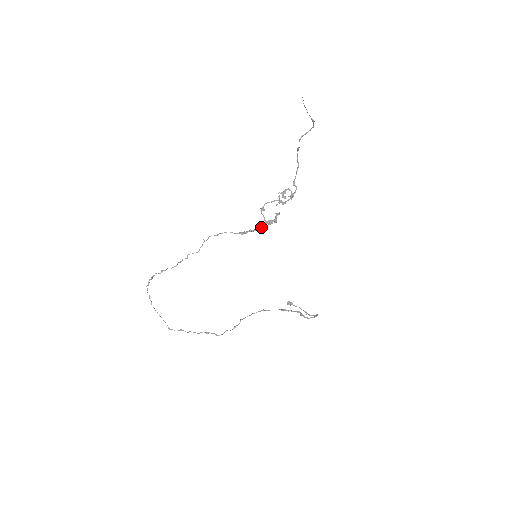
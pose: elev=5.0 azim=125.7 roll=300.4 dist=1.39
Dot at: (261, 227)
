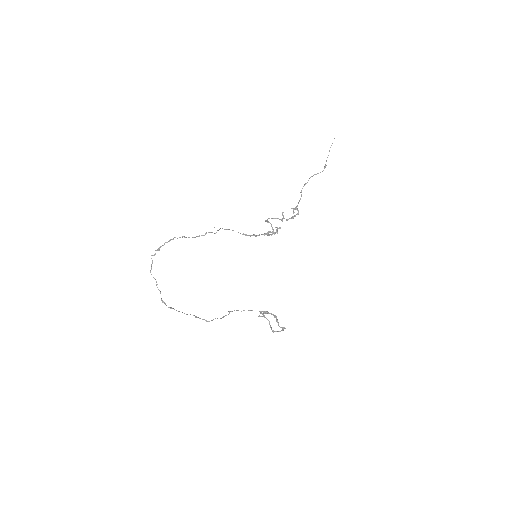
Dot at: (265, 233)
